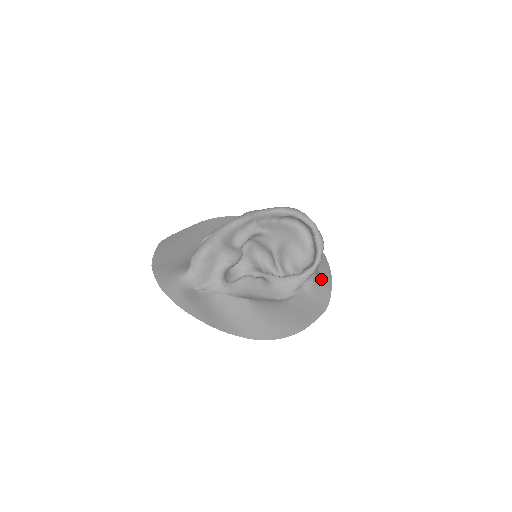
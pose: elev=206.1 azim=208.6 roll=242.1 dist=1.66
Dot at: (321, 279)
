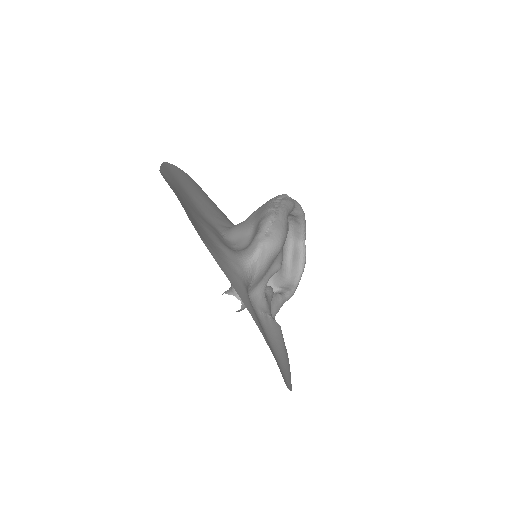
Dot at: occluded
